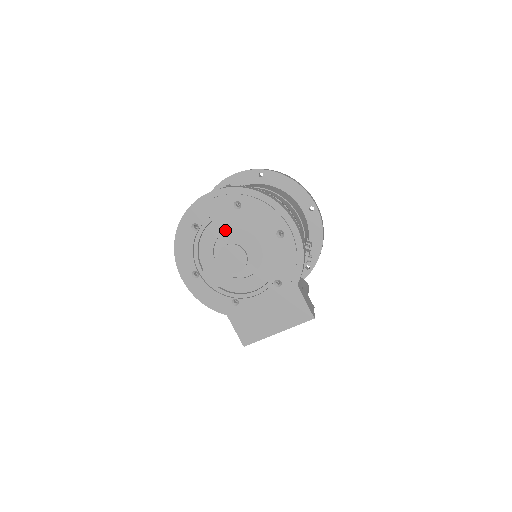
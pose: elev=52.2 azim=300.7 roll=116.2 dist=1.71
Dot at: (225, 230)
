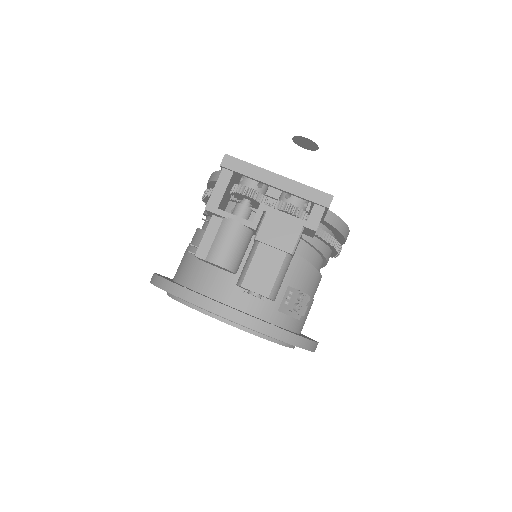
Dot at: occluded
